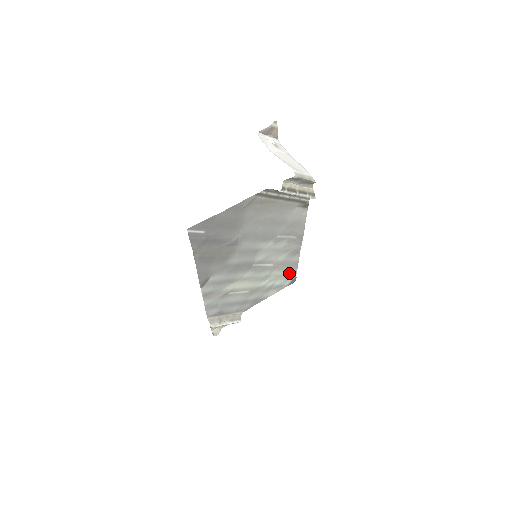
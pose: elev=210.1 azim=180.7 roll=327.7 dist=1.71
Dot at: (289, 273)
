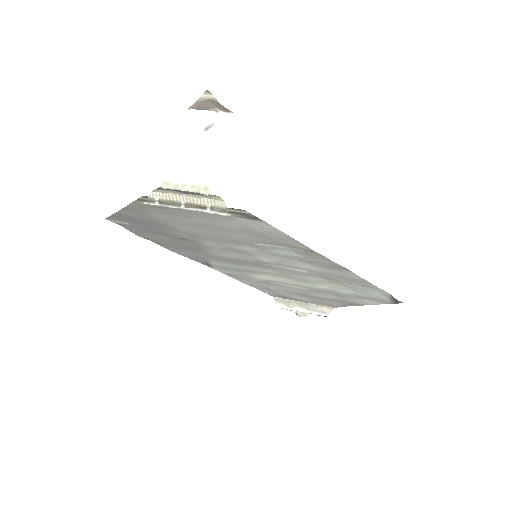
Dot at: (368, 288)
